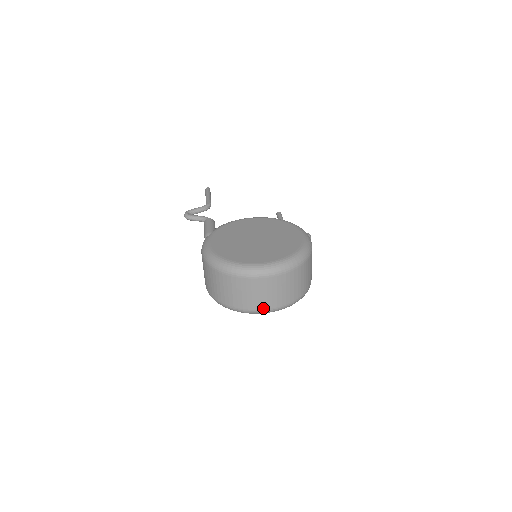
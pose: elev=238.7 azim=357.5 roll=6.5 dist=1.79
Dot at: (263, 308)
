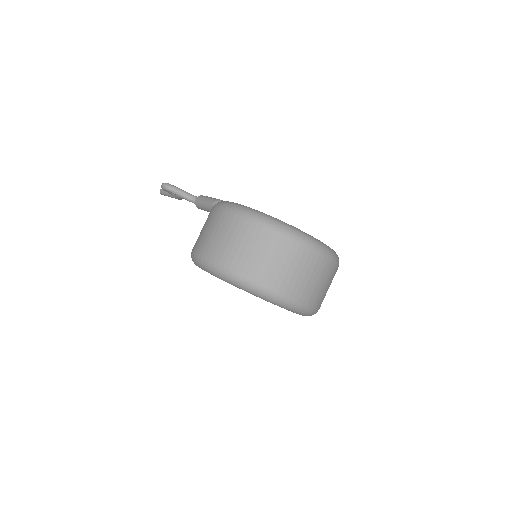
Dot at: (296, 297)
